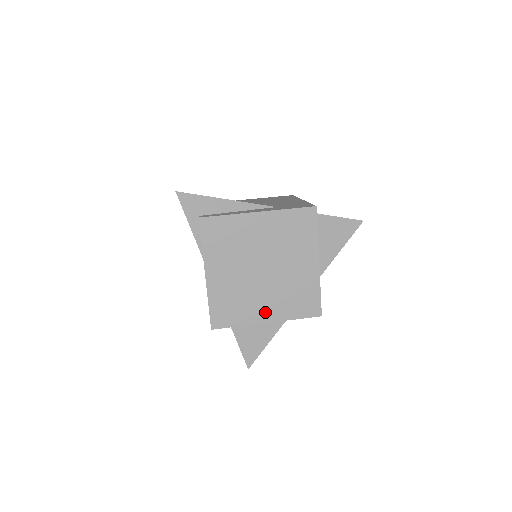
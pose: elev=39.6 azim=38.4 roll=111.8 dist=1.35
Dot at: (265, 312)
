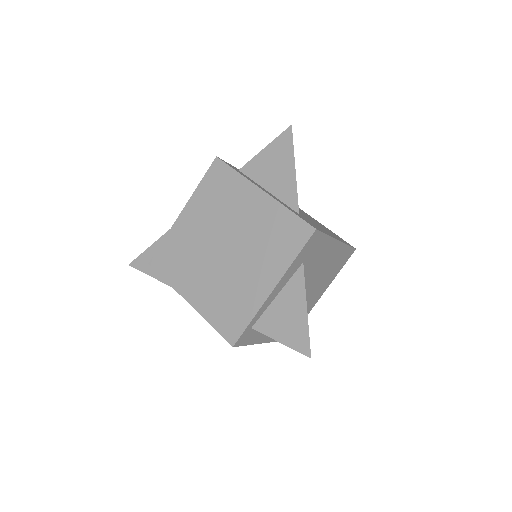
Dot at: (262, 282)
